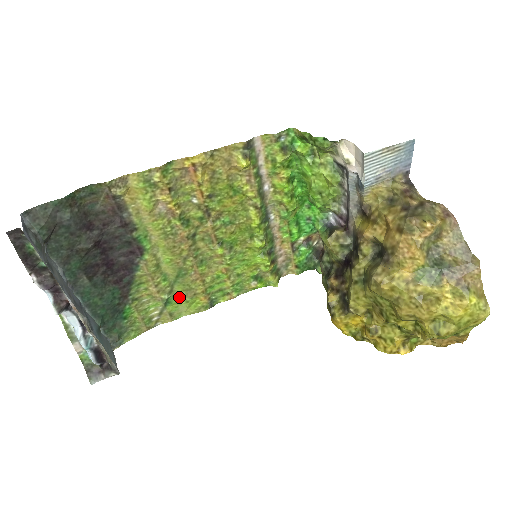
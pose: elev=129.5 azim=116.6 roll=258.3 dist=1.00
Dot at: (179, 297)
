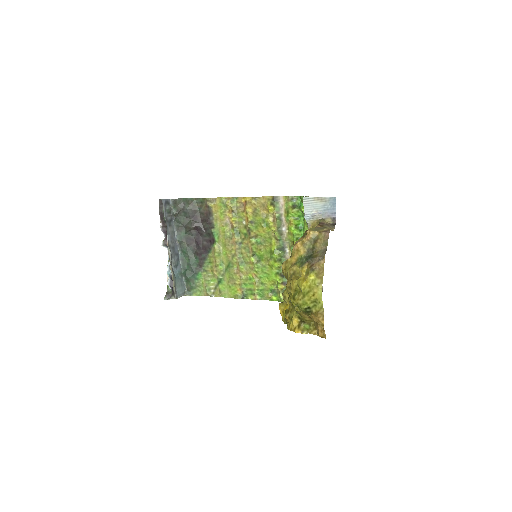
Dot at: (227, 282)
